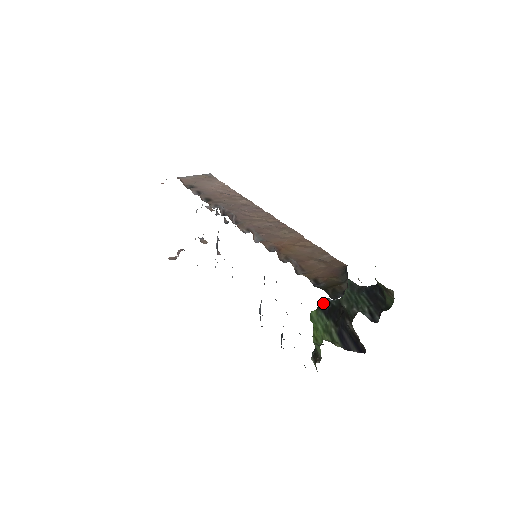
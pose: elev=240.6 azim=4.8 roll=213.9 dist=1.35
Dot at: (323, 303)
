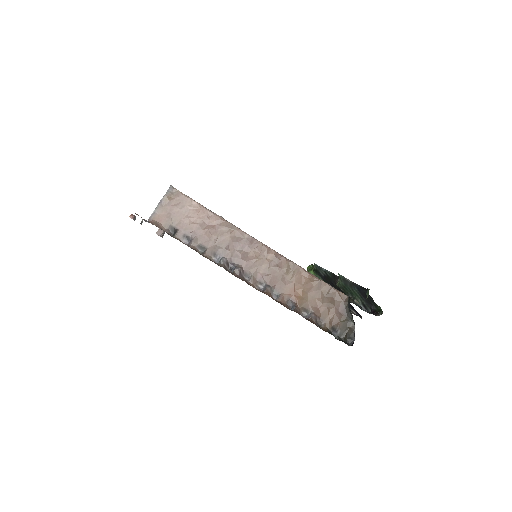
Dot at: (318, 269)
